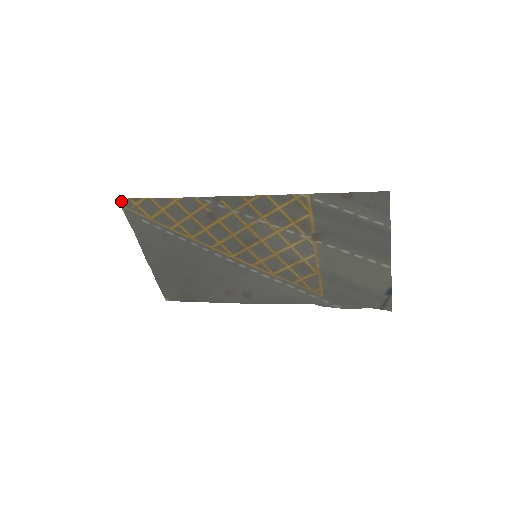
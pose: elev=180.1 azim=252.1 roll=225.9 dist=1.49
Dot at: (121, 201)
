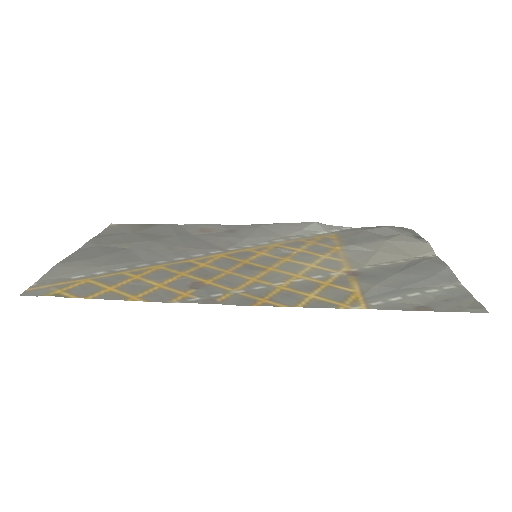
Dot at: (28, 293)
